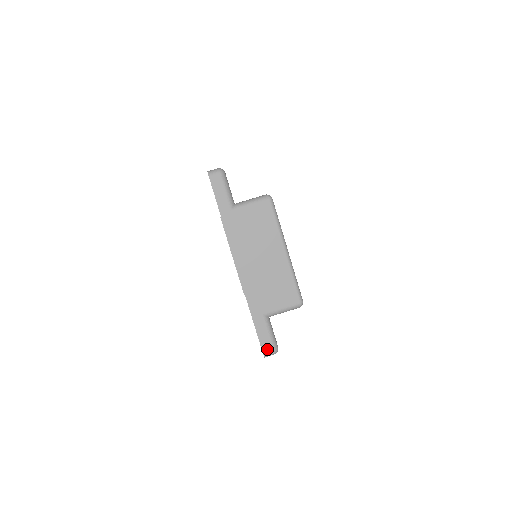
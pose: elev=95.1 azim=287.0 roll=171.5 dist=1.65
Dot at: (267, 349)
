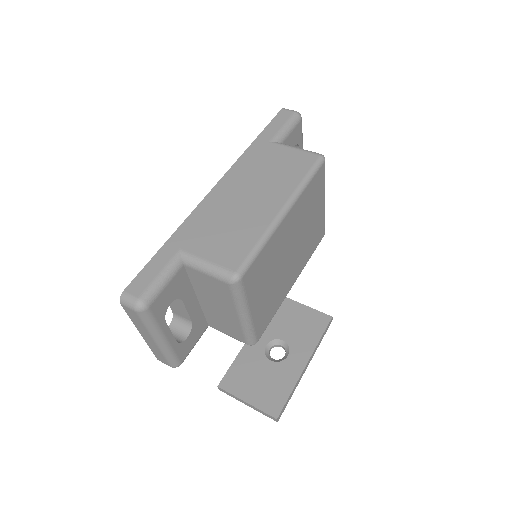
Dot at: (134, 290)
